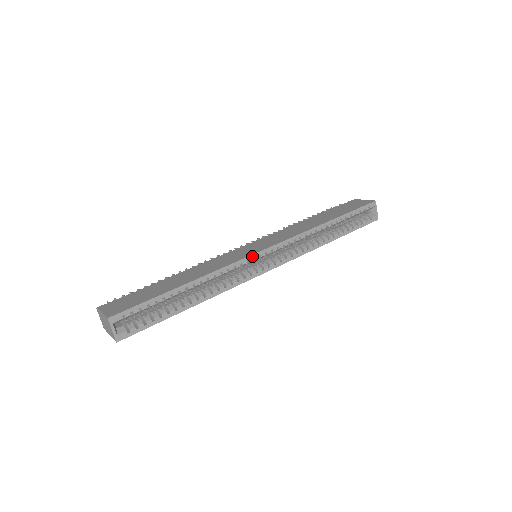
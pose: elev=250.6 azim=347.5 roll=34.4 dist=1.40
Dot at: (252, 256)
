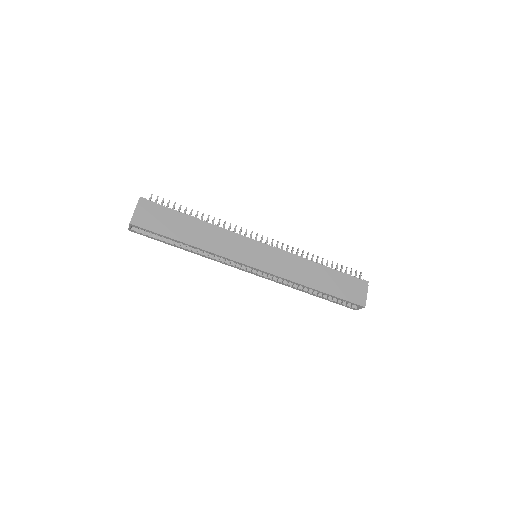
Dot at: (243, 264)
